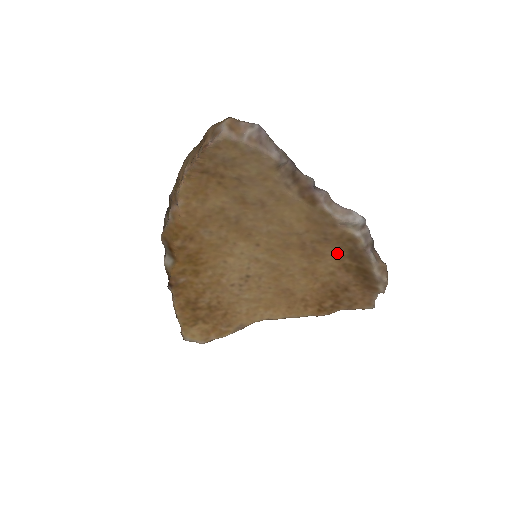
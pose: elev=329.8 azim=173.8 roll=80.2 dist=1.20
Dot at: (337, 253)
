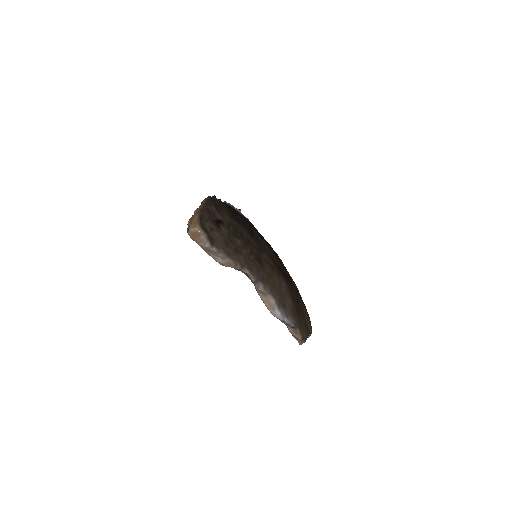
Dot at: occluded
